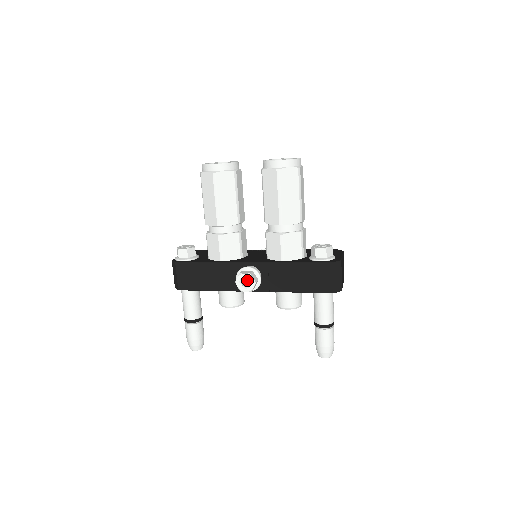
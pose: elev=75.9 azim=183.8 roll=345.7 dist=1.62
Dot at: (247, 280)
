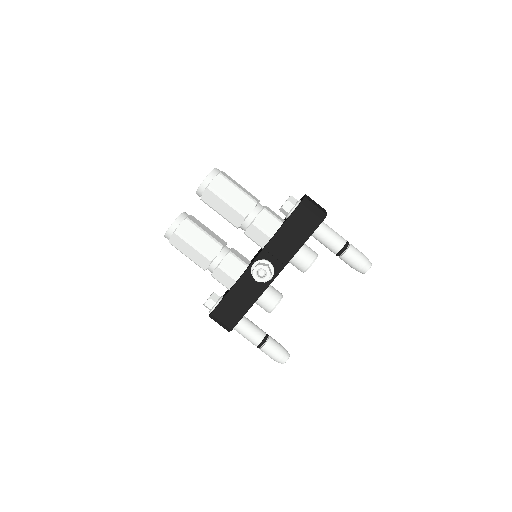
Dot at: (261, 271)
